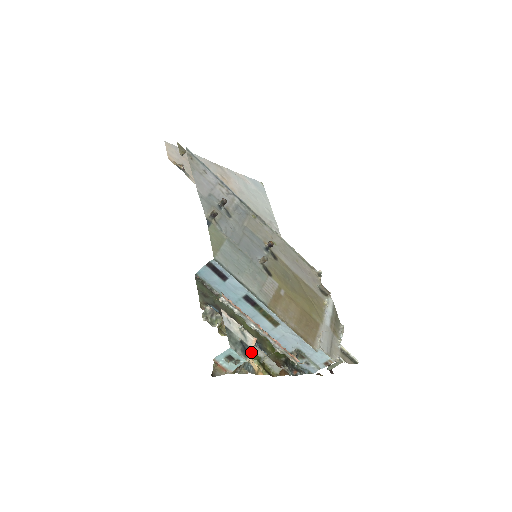
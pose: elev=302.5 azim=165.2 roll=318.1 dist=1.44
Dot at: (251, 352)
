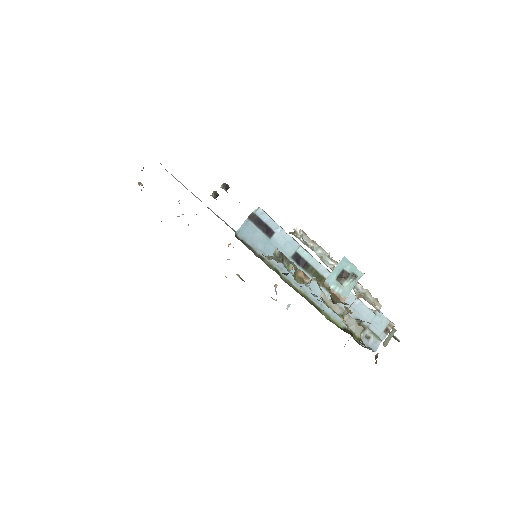
Dot at: occluded
